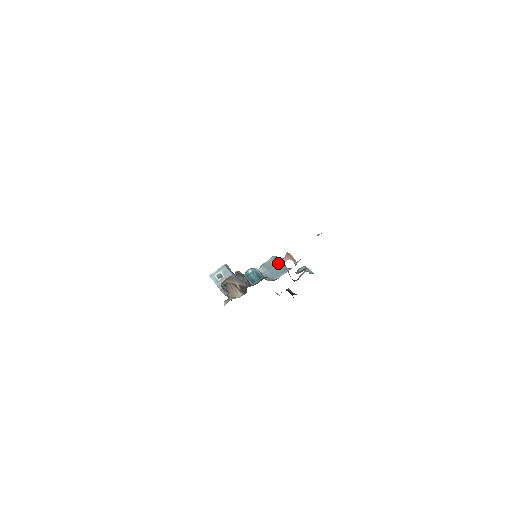
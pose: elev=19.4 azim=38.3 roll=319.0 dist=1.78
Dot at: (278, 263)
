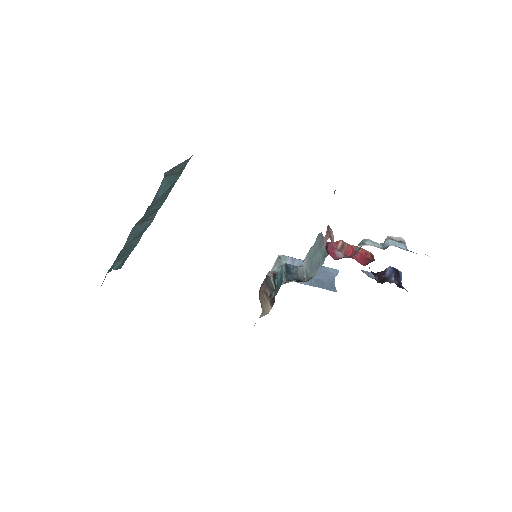
Dot at: (320, 246)
